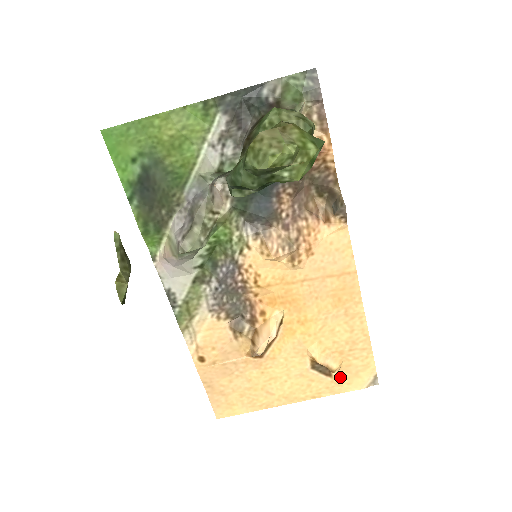
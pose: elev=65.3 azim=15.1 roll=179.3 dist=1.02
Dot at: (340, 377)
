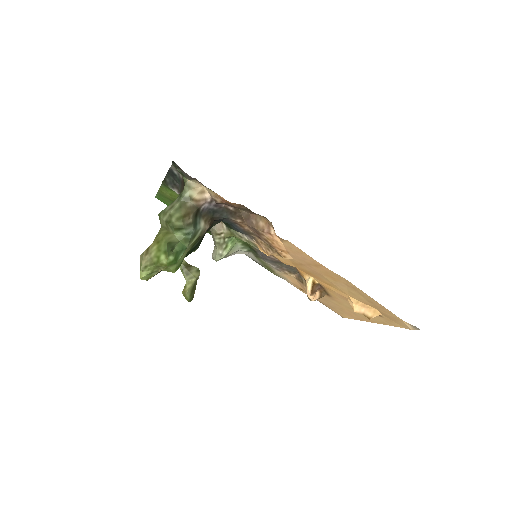
Dot at: (388, 318)
